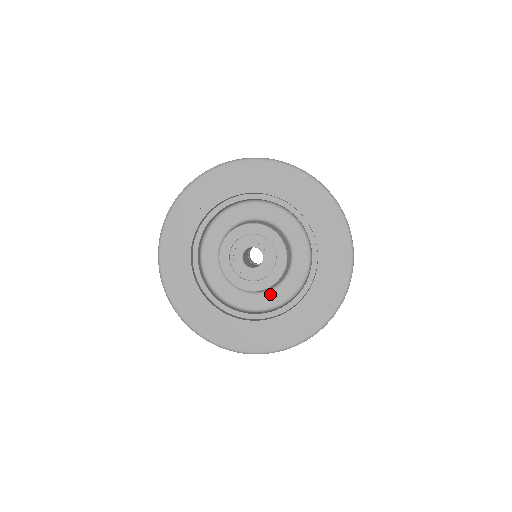
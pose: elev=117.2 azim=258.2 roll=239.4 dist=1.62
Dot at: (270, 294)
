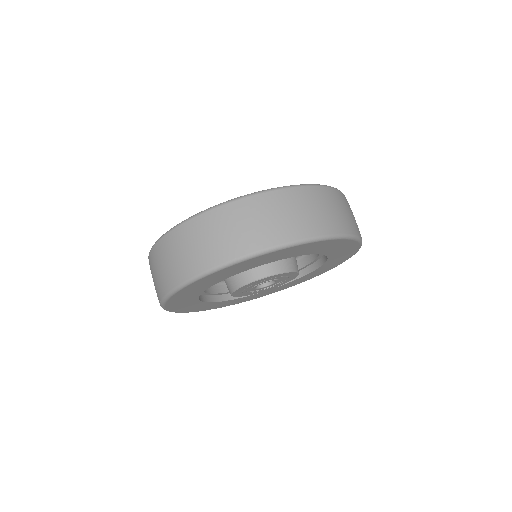
Dot at: occluded
